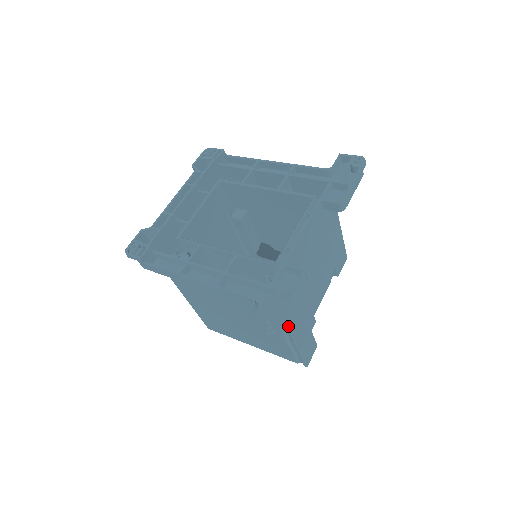
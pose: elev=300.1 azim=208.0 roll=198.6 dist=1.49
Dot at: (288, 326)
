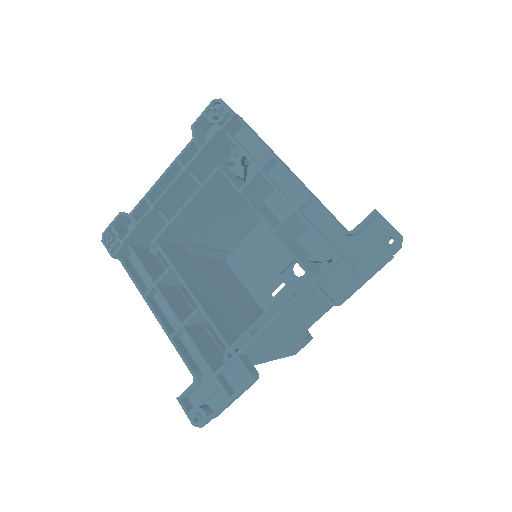
Dot at: occluded
